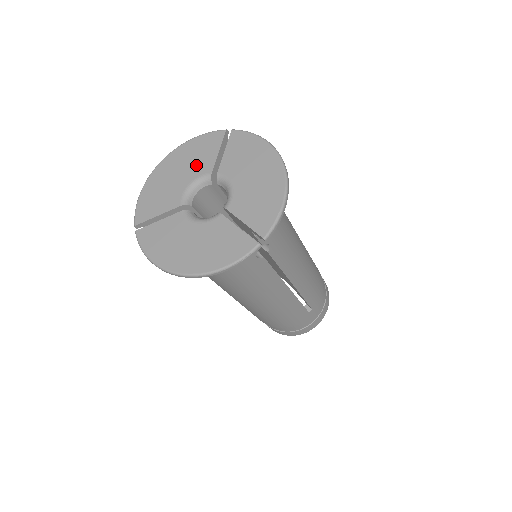
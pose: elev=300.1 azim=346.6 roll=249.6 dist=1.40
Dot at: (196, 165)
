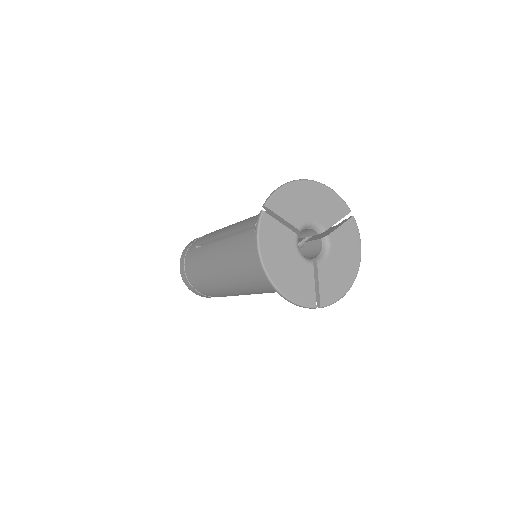
Dot at: (323, 213)
